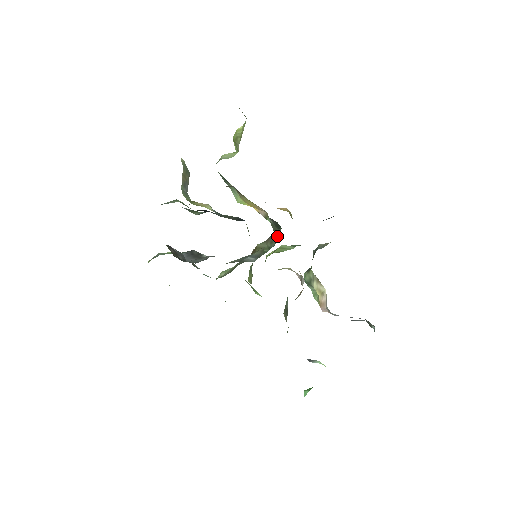
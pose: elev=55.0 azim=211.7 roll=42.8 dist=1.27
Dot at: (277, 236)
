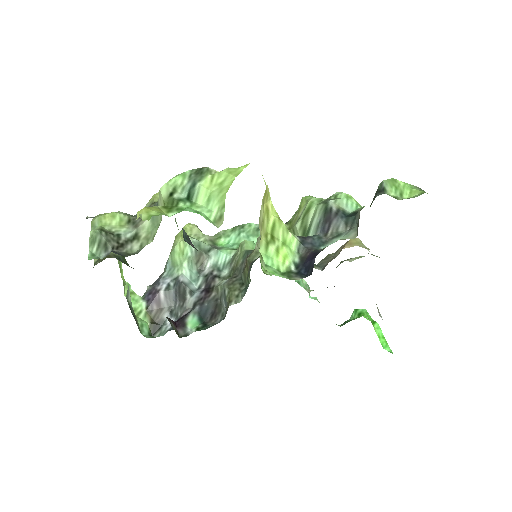
Dot at: occluded
